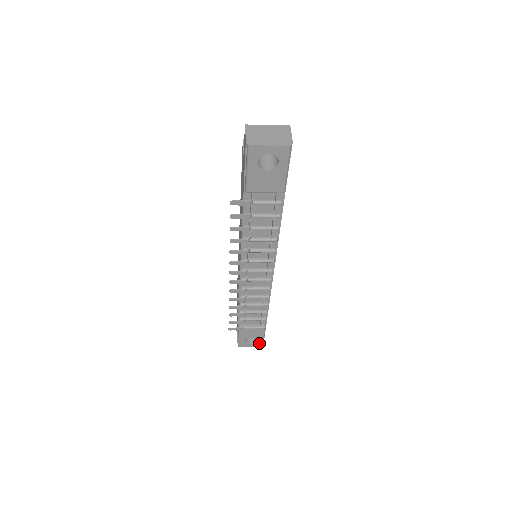
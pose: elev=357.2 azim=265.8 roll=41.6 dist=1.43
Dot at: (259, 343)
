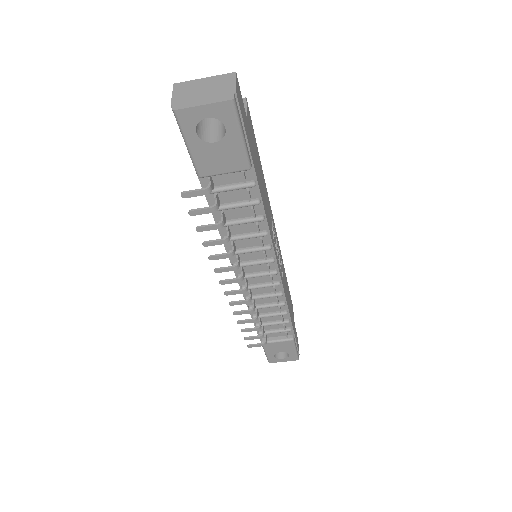
Dot at: (293, 357)
